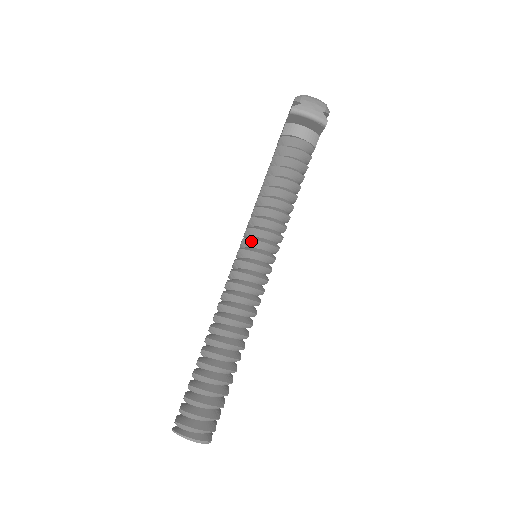
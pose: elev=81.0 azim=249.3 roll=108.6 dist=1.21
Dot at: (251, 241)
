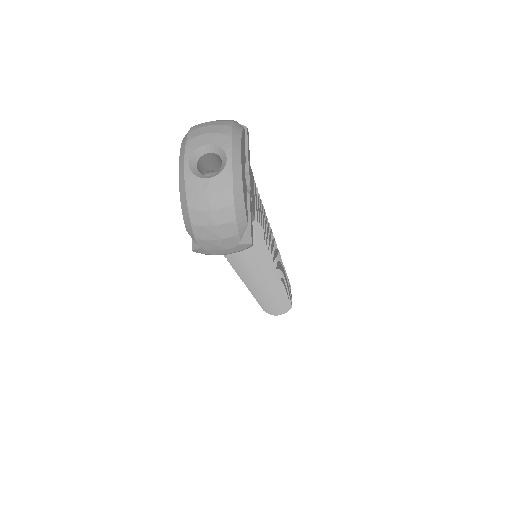
Dot at: (244, 275)
